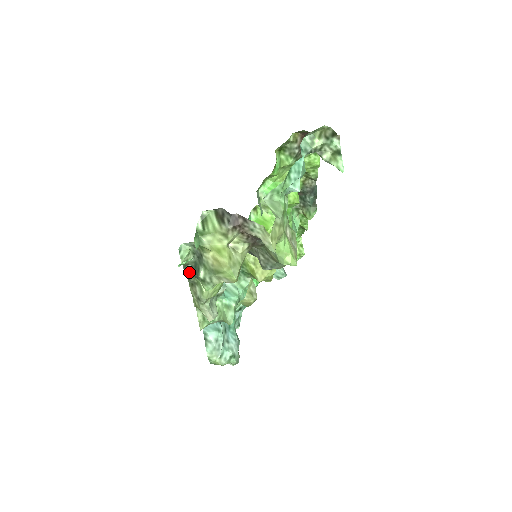
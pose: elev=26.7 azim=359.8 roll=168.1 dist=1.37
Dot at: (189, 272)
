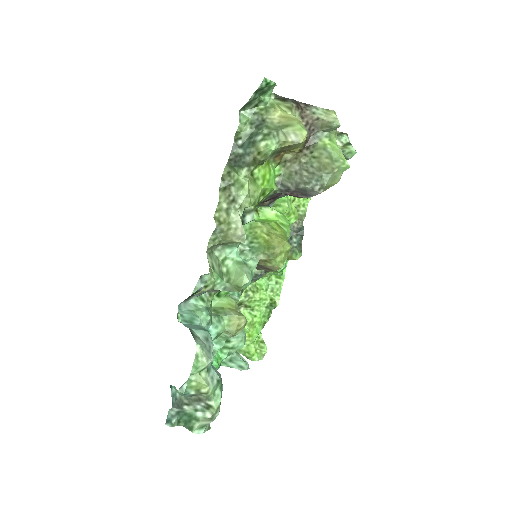
Dot at: (238, 149)
